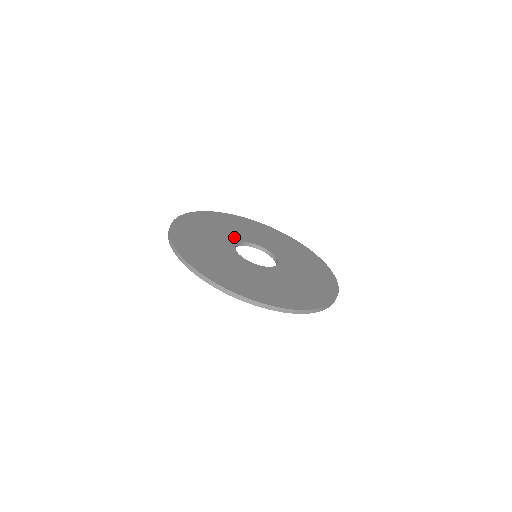
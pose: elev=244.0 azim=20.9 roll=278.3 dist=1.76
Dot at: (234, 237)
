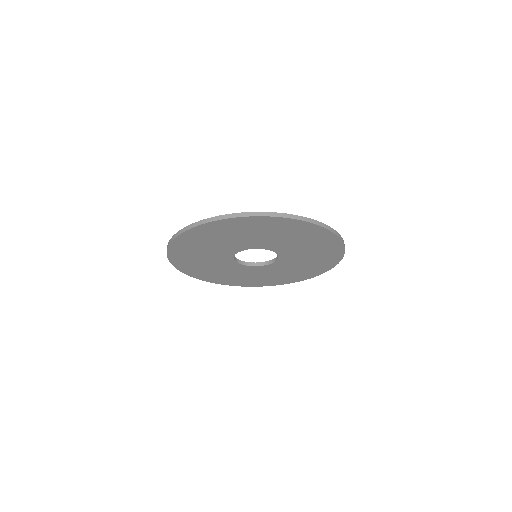
Dot at: occluded
